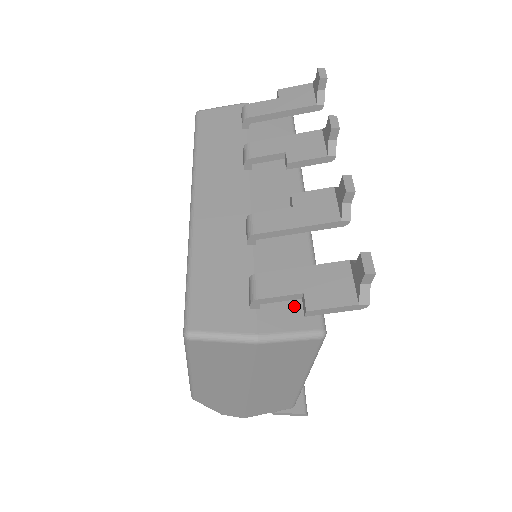
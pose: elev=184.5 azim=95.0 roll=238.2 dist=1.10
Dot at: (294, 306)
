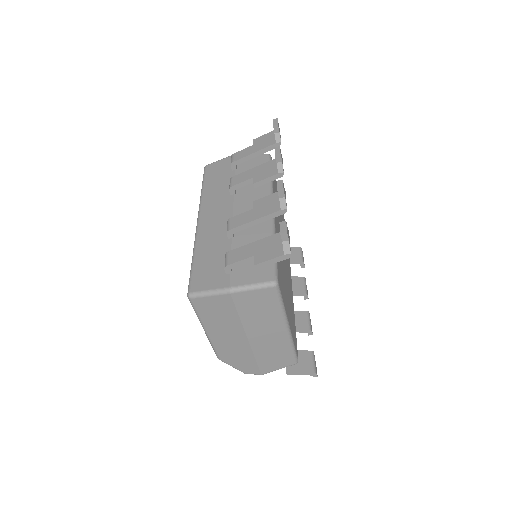
Dot at: occluded
